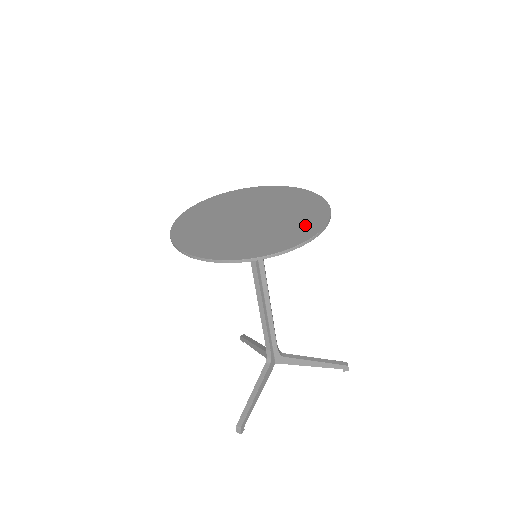
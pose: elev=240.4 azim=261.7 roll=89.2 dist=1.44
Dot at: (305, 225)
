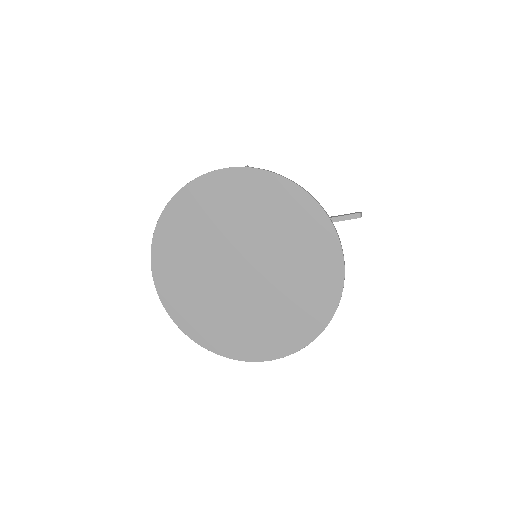
Dot at: (313, 304)
